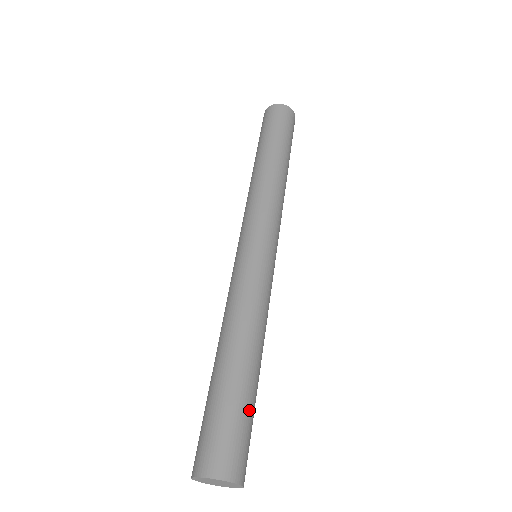
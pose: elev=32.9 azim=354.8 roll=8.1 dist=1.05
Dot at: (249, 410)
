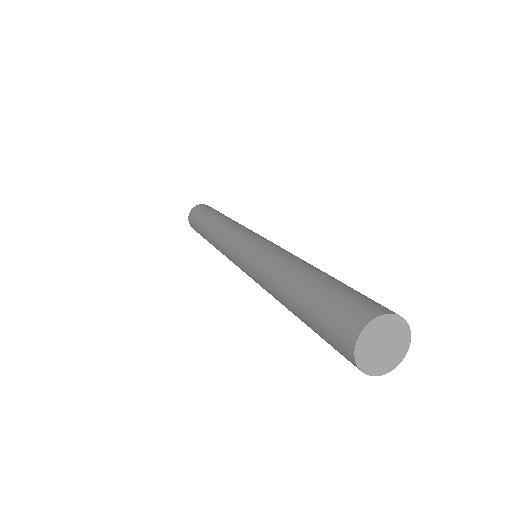
Dot at: (333, 286)
